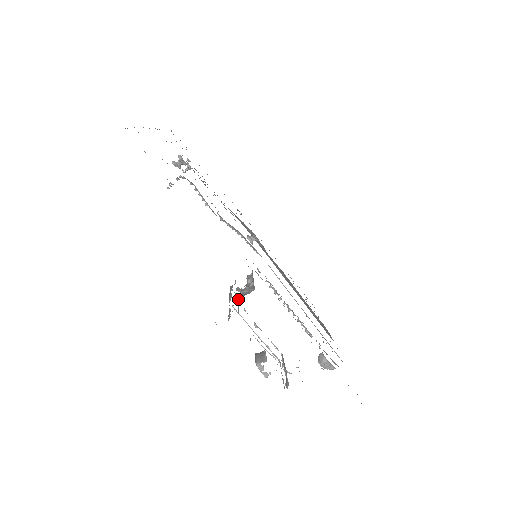
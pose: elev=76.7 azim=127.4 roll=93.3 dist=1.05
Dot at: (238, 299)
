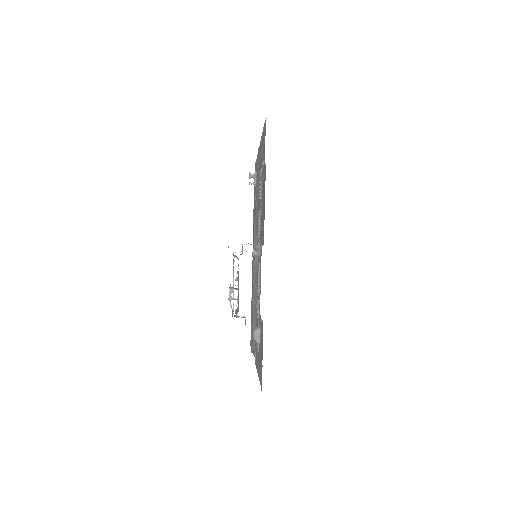
Dot at: occluded
